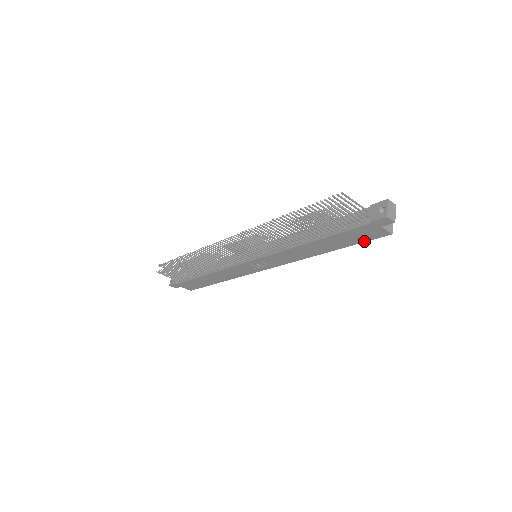
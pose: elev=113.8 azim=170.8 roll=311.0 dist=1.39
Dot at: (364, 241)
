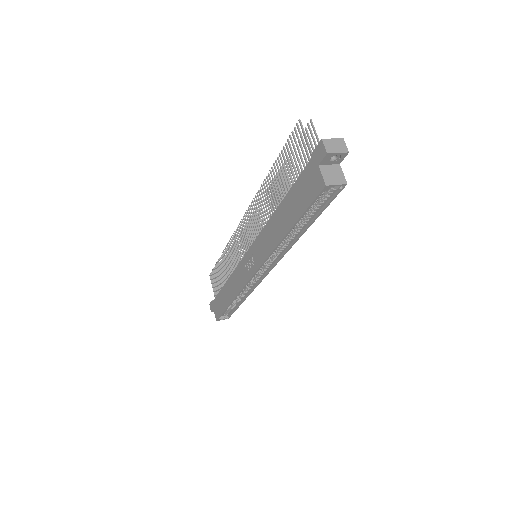
Dot at: (308, 205)
